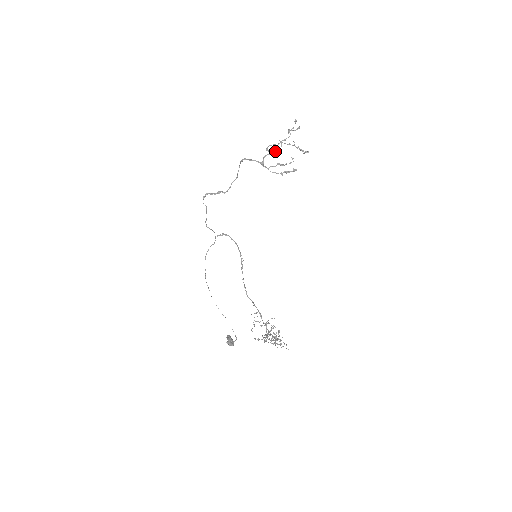
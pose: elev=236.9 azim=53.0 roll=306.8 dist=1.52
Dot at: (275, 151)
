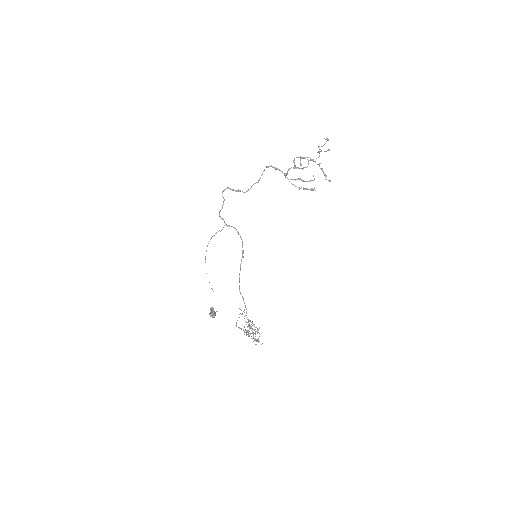
Dot at: (300, 162)
